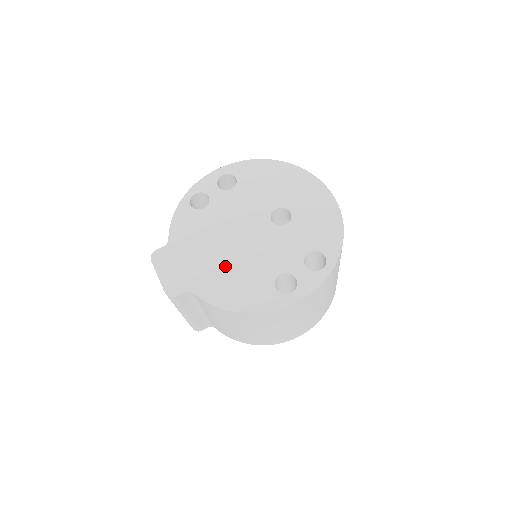
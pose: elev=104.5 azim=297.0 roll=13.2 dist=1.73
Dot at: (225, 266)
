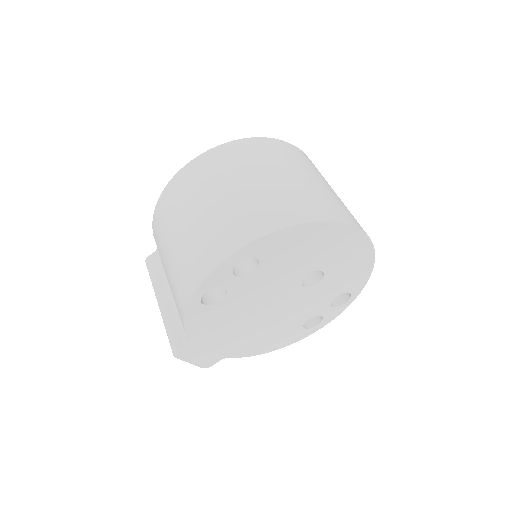
Dot at: (256, 333)
